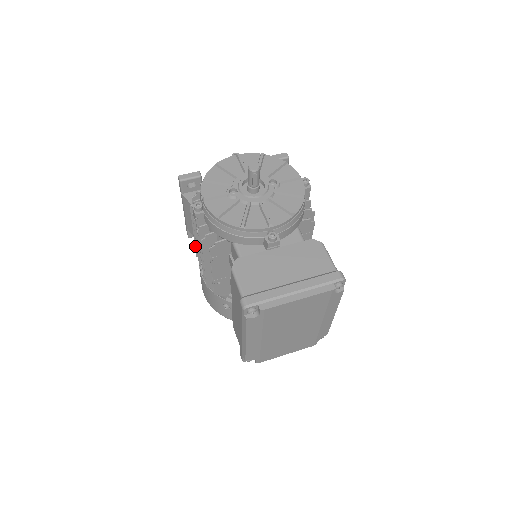
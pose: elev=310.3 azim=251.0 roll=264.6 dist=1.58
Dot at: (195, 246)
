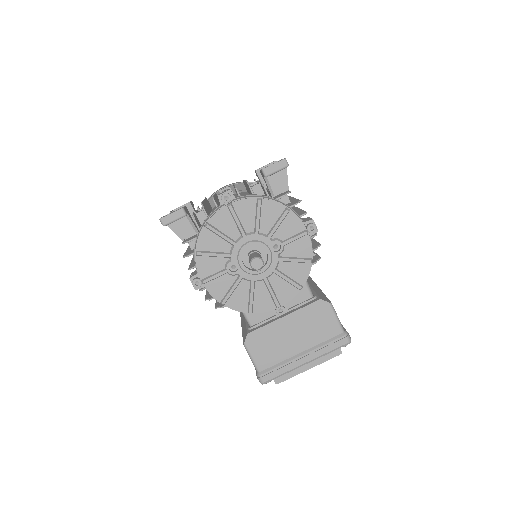
Dot at: occluded
